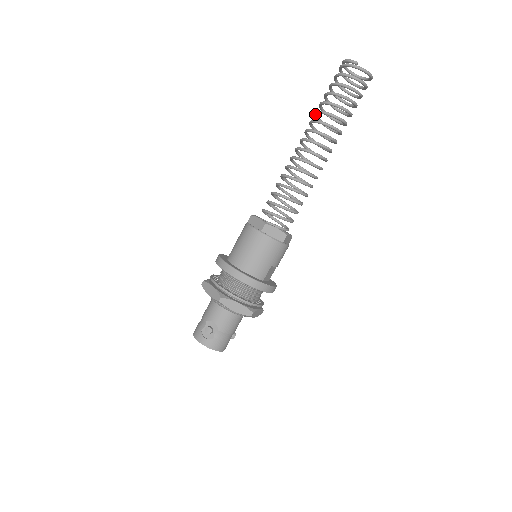
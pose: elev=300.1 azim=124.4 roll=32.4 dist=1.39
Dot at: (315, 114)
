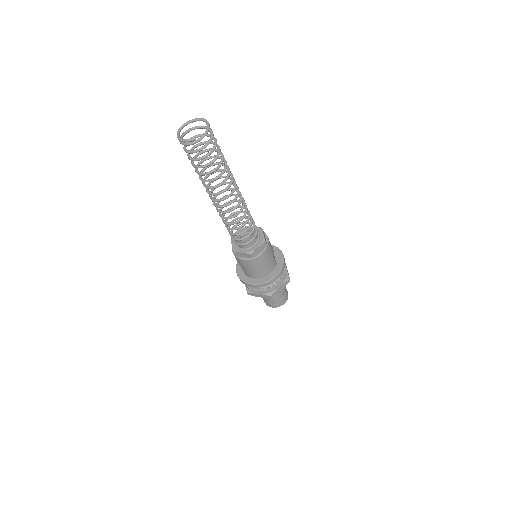
Dot at: (202, 181)
